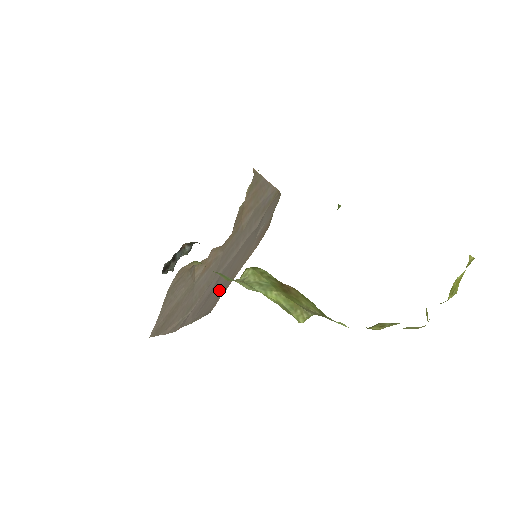
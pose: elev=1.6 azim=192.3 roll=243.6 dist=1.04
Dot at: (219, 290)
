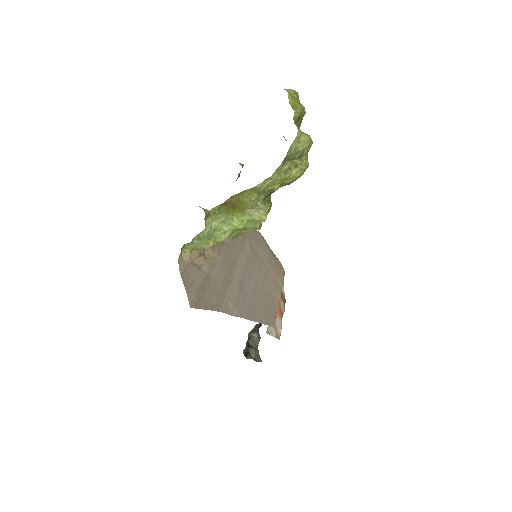
Dot at: (259, 301)
